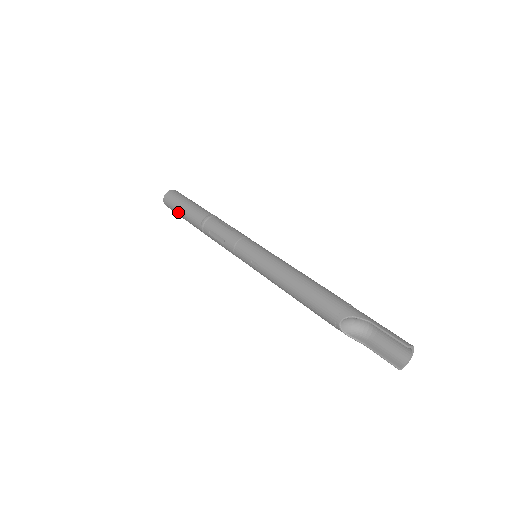
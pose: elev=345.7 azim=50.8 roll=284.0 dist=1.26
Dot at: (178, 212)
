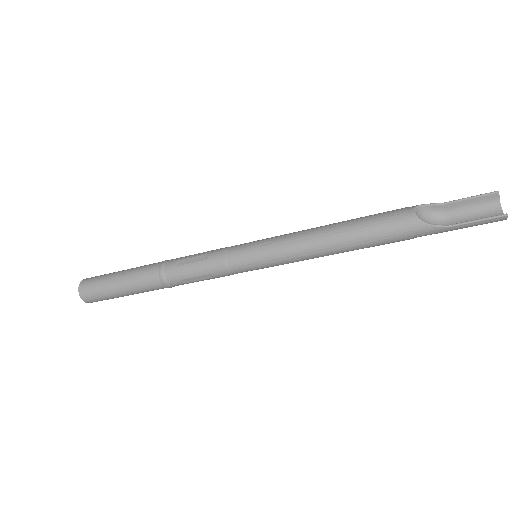
Dot at: (111, 280)
